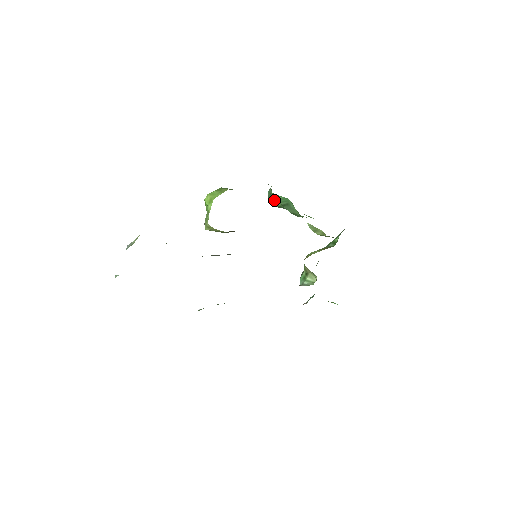
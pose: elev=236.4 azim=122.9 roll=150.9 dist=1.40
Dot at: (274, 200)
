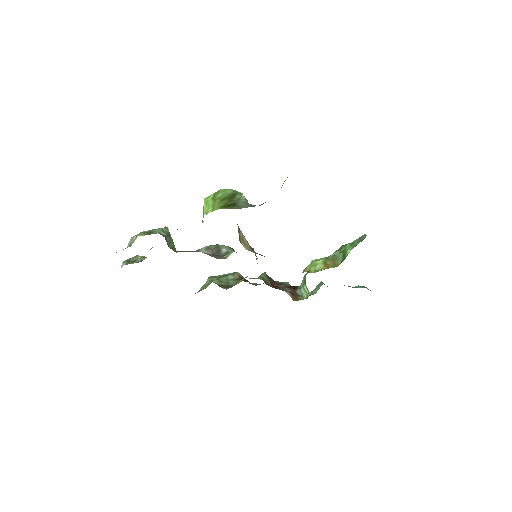
Dot at: occluded
